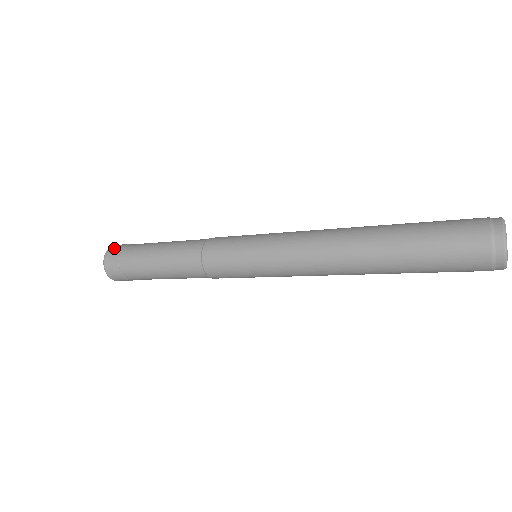
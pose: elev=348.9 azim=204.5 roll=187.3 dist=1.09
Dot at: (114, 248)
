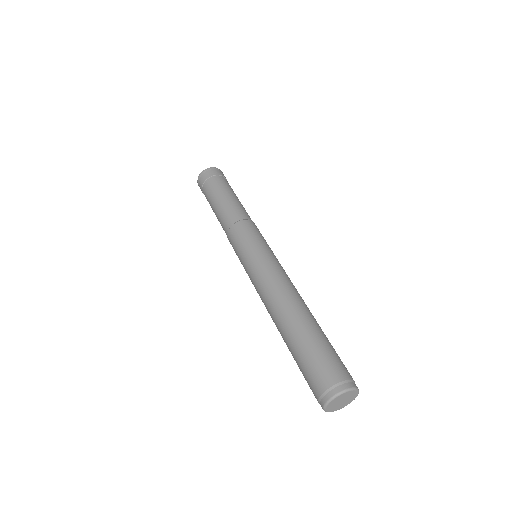
Dot at: (207, 172)
